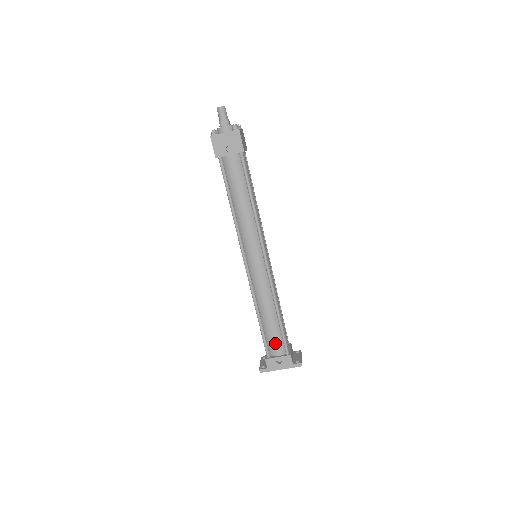
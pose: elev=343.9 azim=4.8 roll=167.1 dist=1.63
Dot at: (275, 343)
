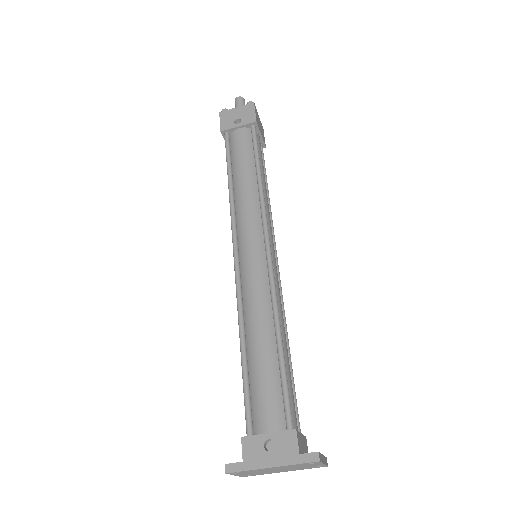
Dot at: (266, 401)
